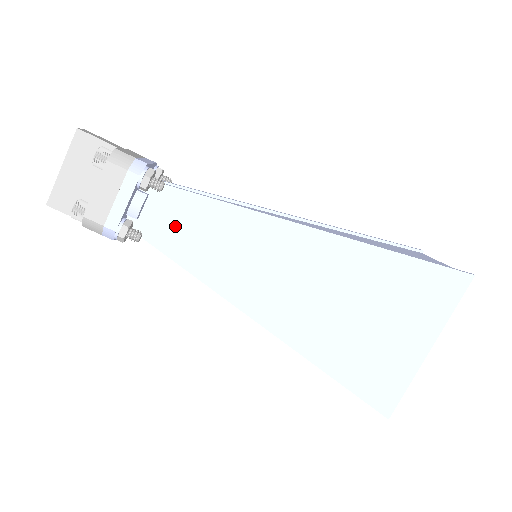
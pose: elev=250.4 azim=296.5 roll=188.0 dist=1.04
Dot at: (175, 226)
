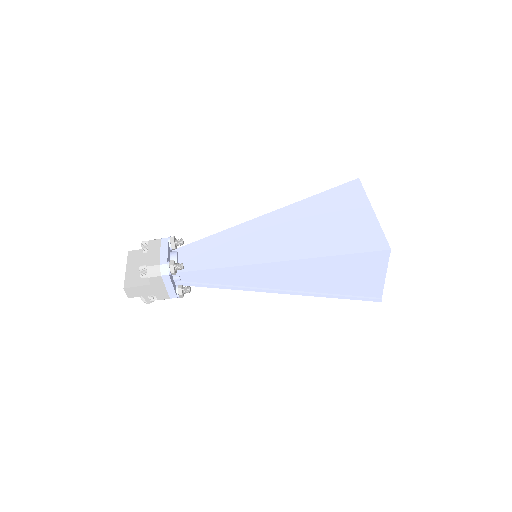
Dot at: (200, 256)
